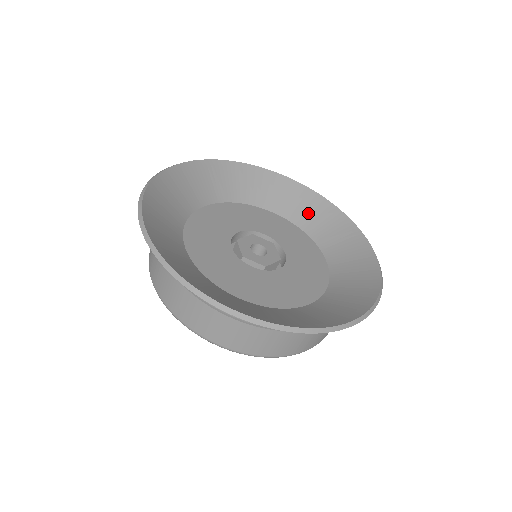
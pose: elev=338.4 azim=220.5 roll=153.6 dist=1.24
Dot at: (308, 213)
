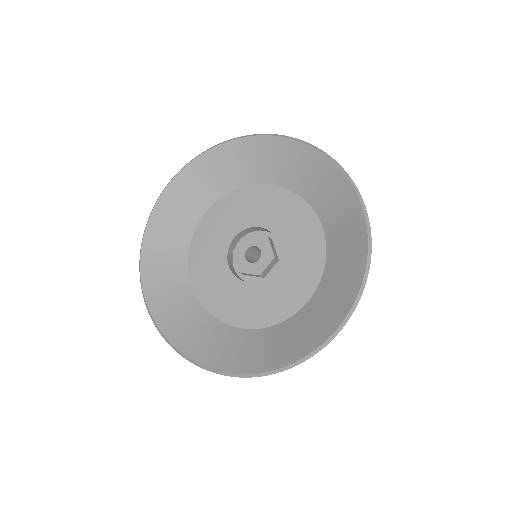
Dot at: (214, 178)
